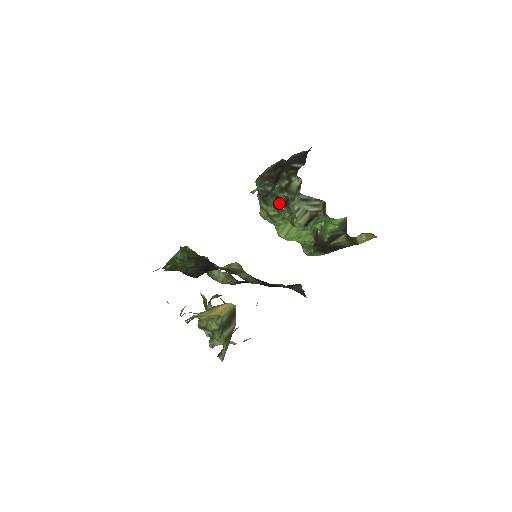
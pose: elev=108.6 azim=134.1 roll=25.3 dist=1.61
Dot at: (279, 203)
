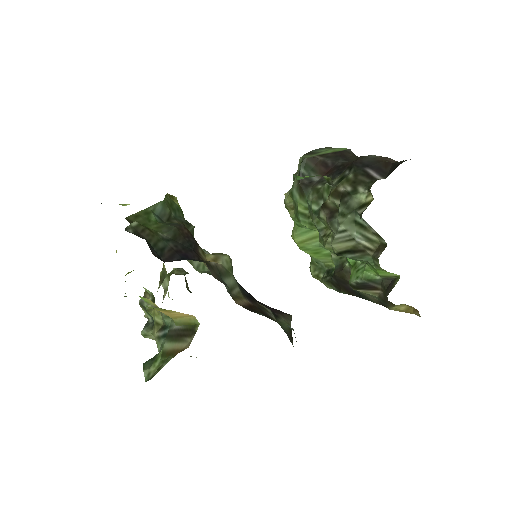
Dot at: (321, 207)
